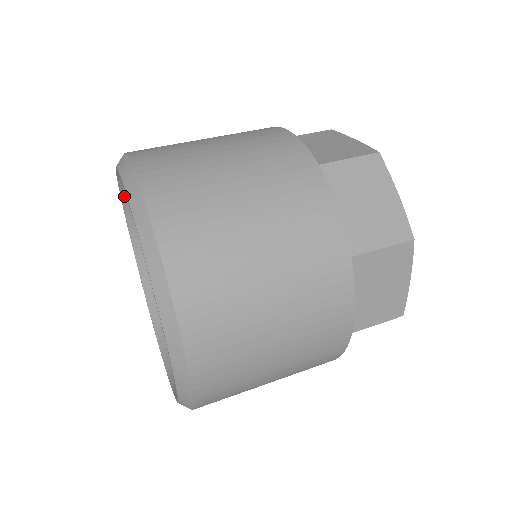
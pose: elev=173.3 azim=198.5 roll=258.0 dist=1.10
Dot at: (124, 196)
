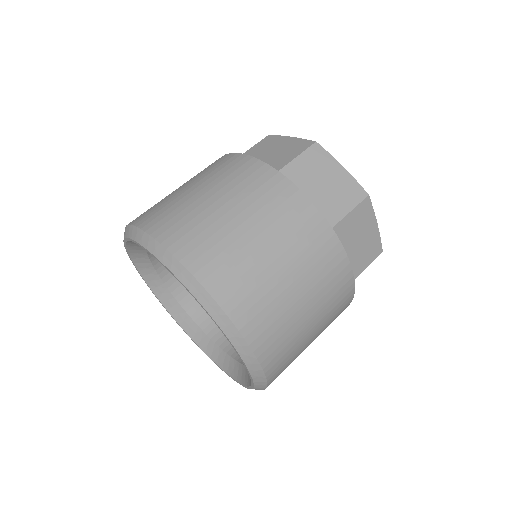
Dot at: occluded
